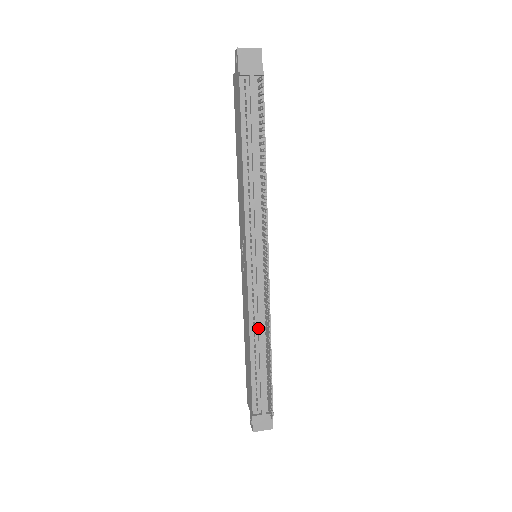
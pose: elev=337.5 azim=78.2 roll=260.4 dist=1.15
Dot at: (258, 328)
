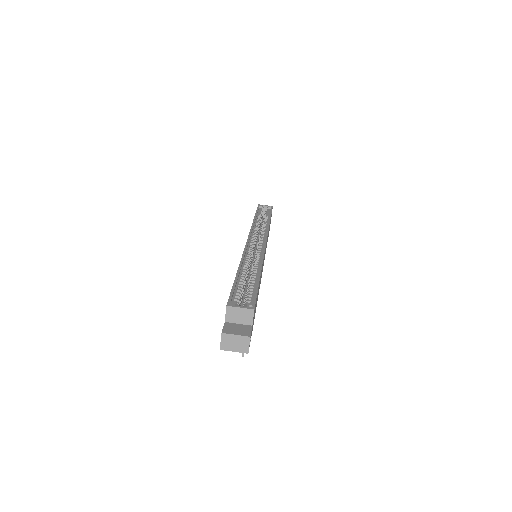
Dot at: occluded
